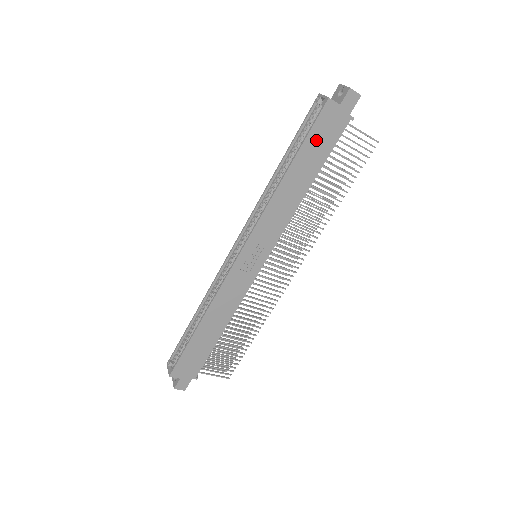
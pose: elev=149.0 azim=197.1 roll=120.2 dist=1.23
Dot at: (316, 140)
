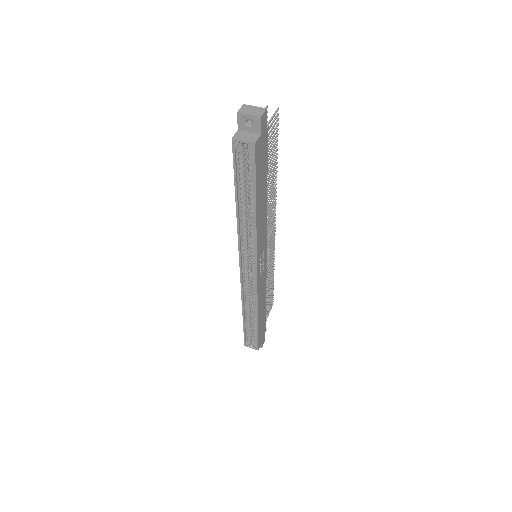
Dot at: (260, 172)
